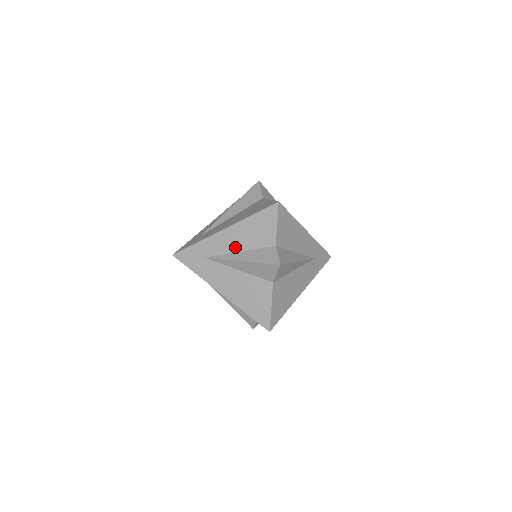
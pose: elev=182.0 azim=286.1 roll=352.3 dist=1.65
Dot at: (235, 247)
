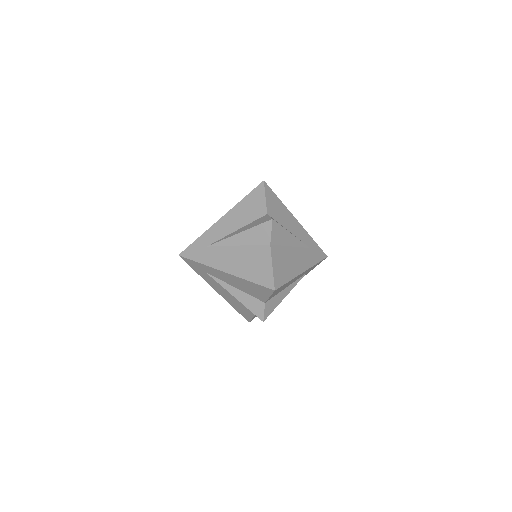
Dot at: (233, 228)
